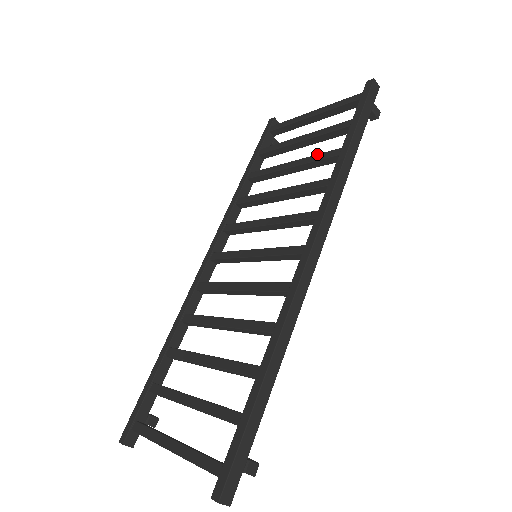
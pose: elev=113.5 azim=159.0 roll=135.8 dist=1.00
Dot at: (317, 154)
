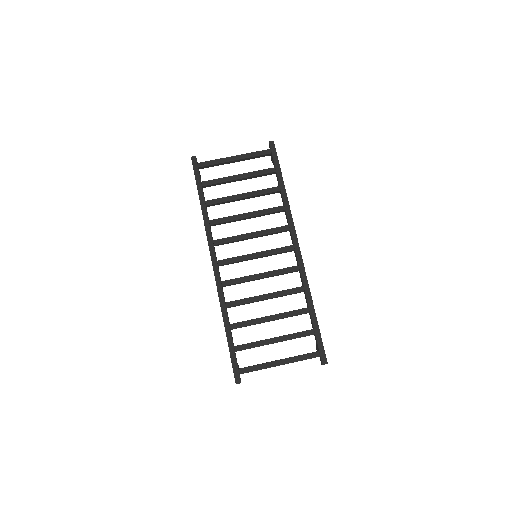
Dot at: (262, 190)
